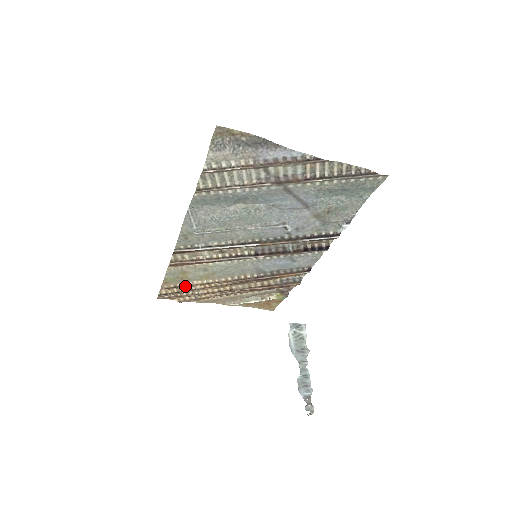
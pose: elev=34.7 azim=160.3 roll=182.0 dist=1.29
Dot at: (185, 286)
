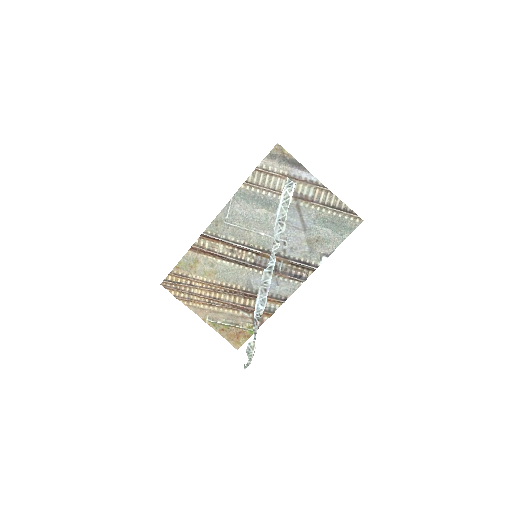
Dot at: (189, 278)
